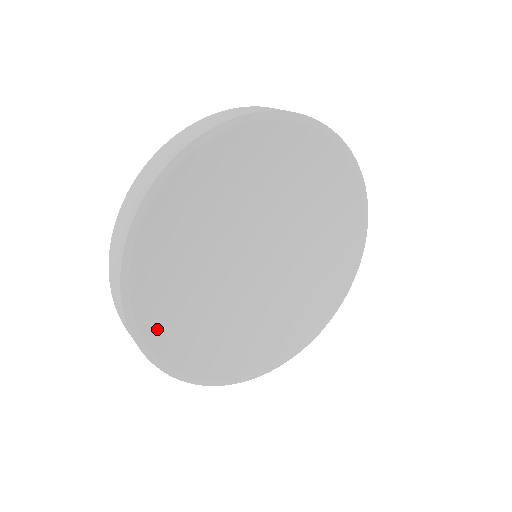
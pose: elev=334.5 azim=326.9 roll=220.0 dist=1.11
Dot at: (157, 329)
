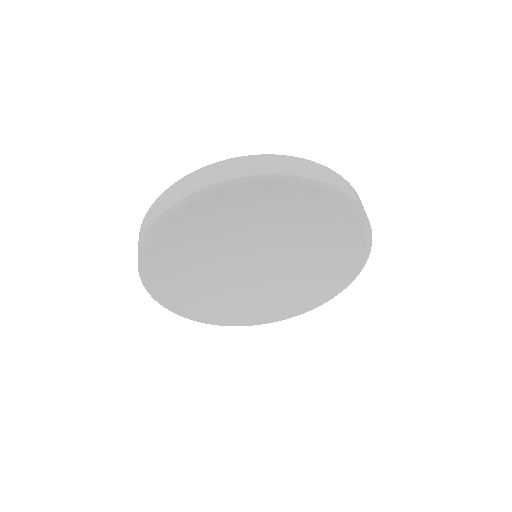
Dot at: (186, 304)
